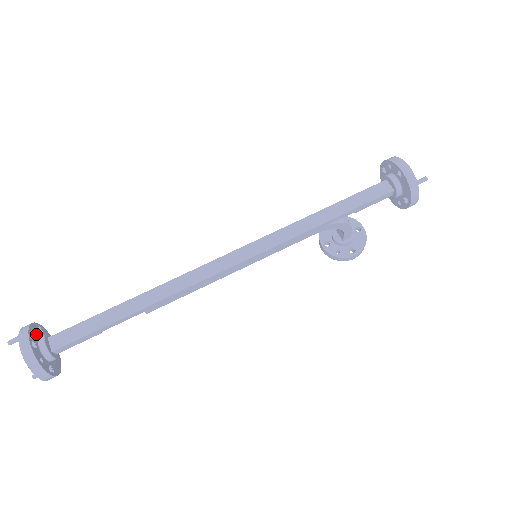
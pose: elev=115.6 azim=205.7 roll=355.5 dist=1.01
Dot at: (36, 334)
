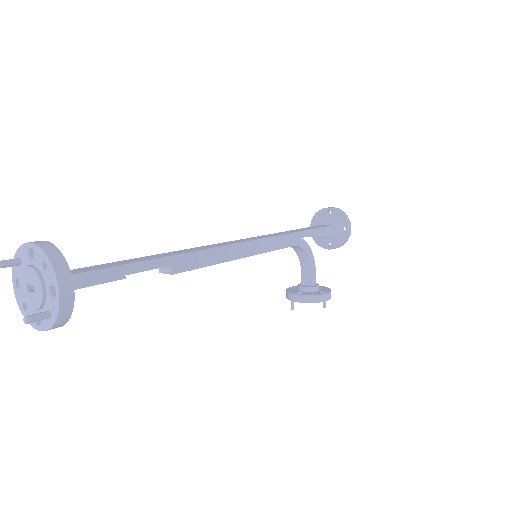
Dot at: occluded
